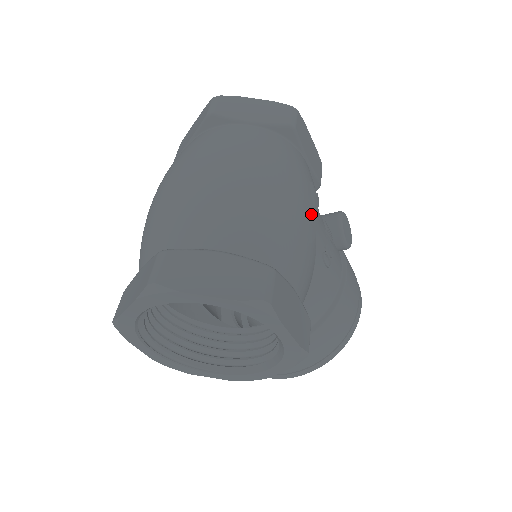
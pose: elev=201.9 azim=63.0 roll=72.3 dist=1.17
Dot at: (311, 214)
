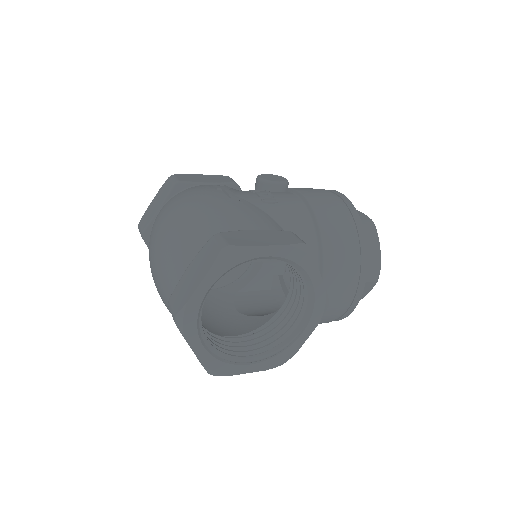
Dot at: (225, 195)
